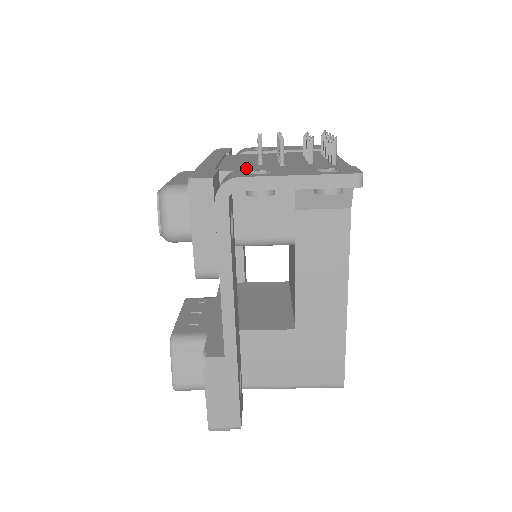
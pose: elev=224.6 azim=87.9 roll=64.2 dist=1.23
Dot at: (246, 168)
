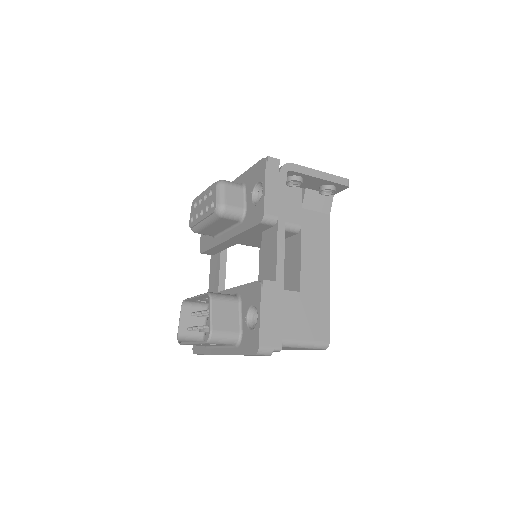
Dot at: occluded
